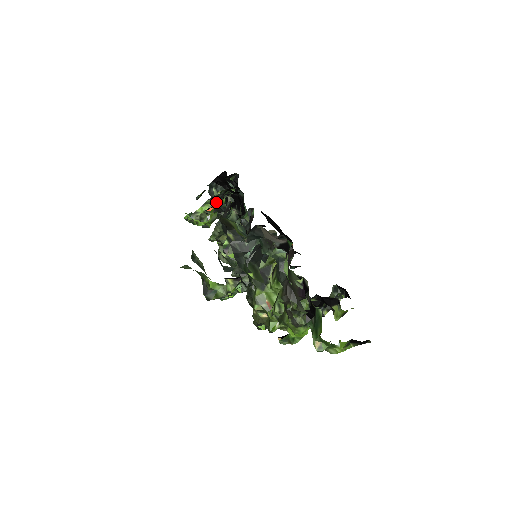
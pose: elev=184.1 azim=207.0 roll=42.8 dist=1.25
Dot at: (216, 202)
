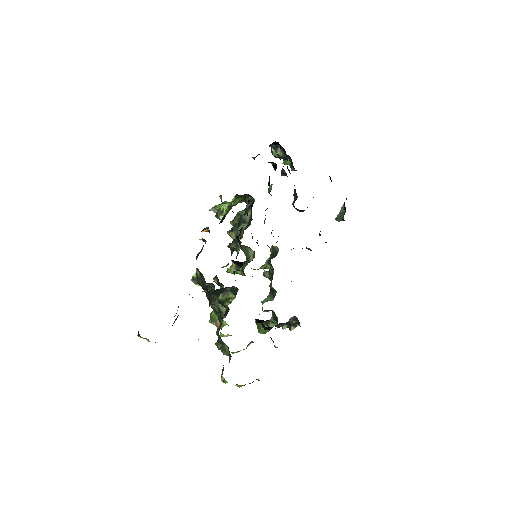
Dot at: (208, 229)
